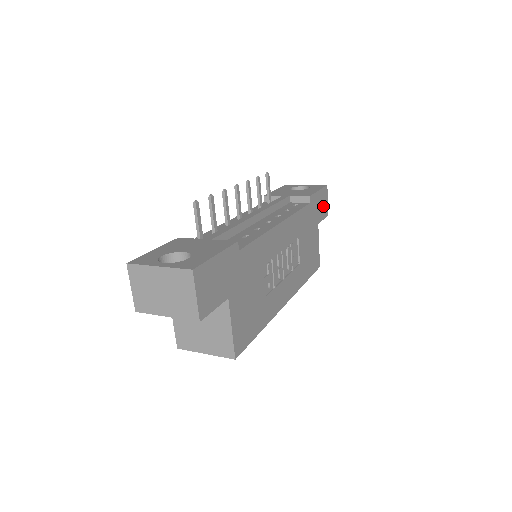
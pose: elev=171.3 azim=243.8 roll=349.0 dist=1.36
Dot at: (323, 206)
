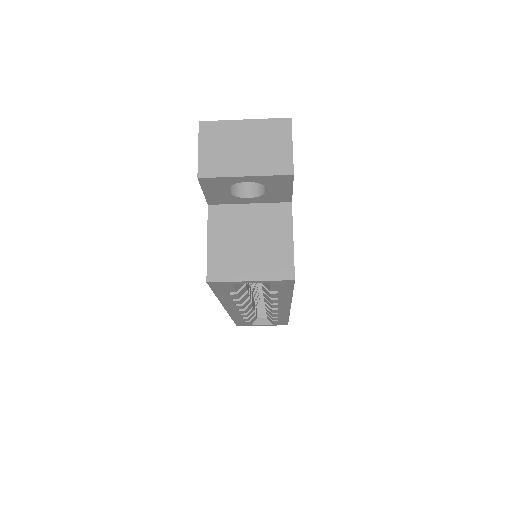
Dot at: occluded
